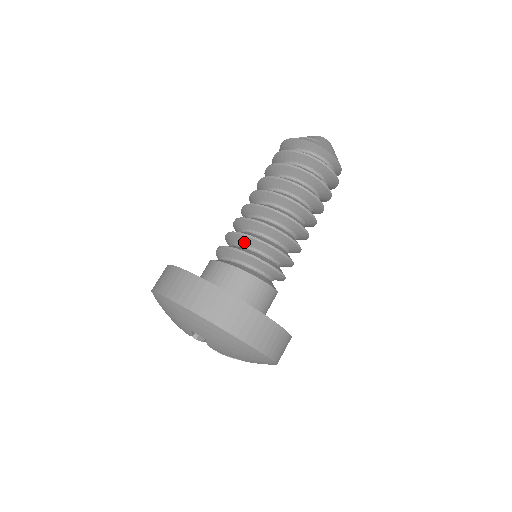
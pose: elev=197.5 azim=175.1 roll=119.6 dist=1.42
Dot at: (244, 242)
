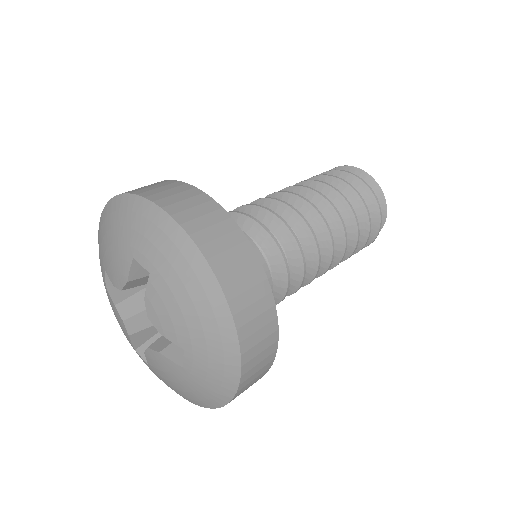
Dot at: occluded
